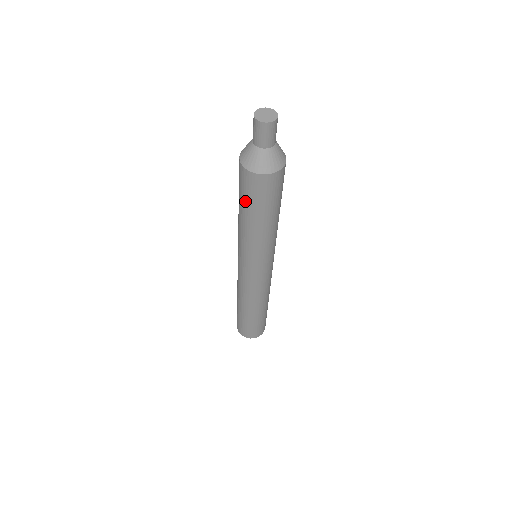
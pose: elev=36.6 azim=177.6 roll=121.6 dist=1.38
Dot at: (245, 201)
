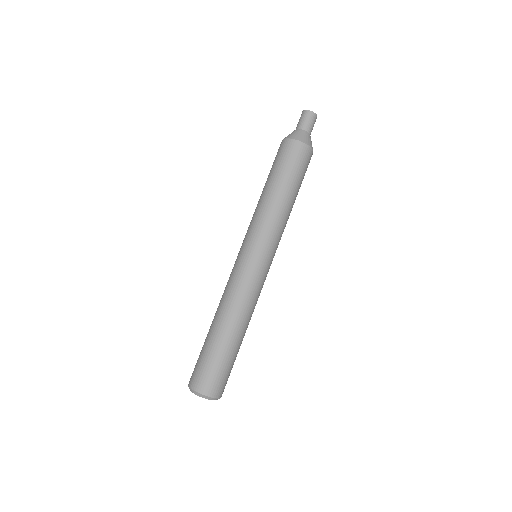
Dot at: (279, 169)
